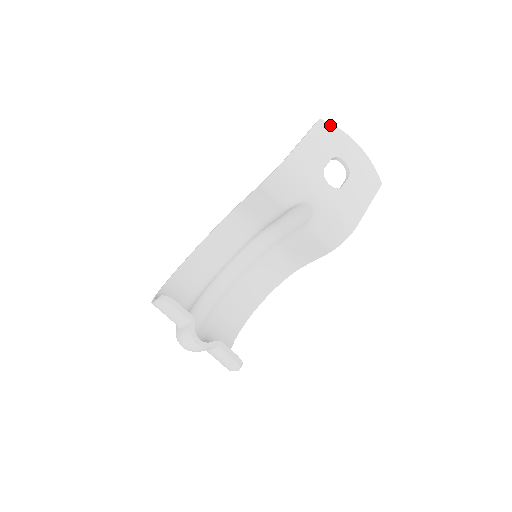
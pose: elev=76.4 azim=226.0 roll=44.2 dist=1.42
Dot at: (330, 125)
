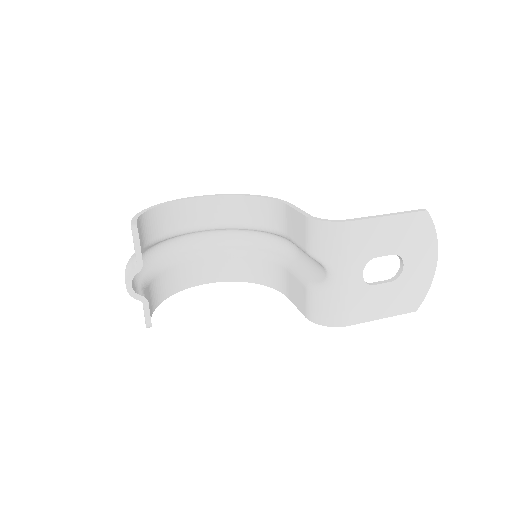
Dot at: (431, 224)
